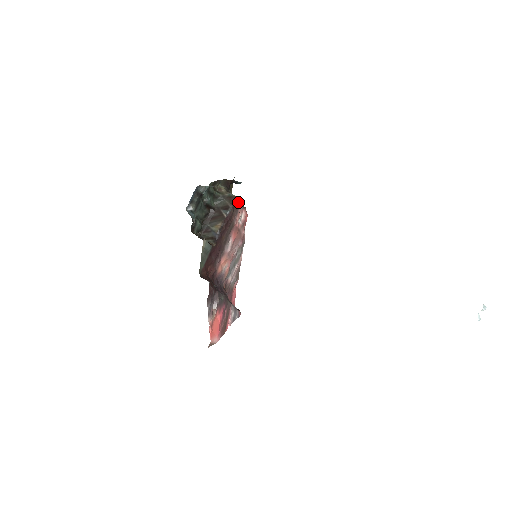
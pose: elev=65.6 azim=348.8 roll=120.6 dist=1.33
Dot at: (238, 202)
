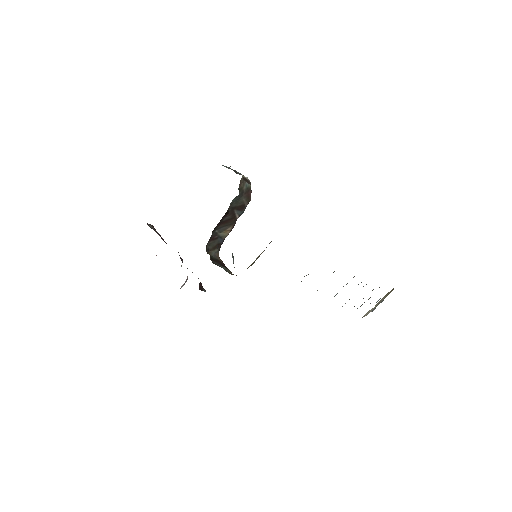
Dot at: occluded
